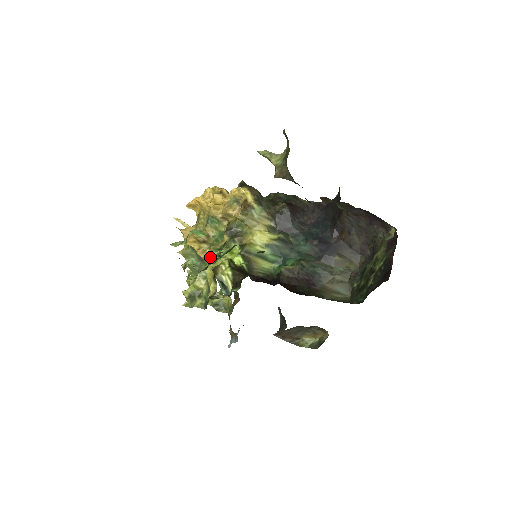
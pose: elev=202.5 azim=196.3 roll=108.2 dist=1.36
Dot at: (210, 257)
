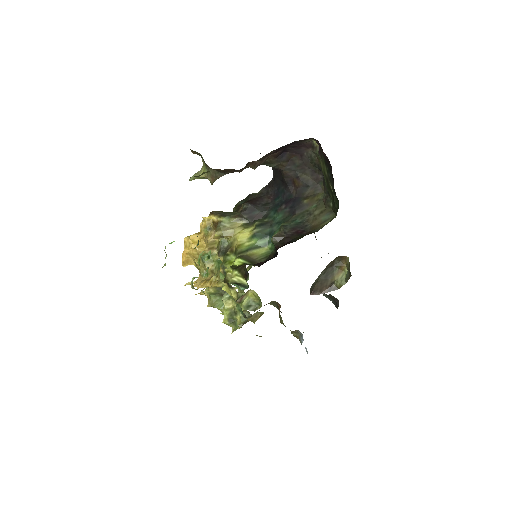
Dot at: occluded
